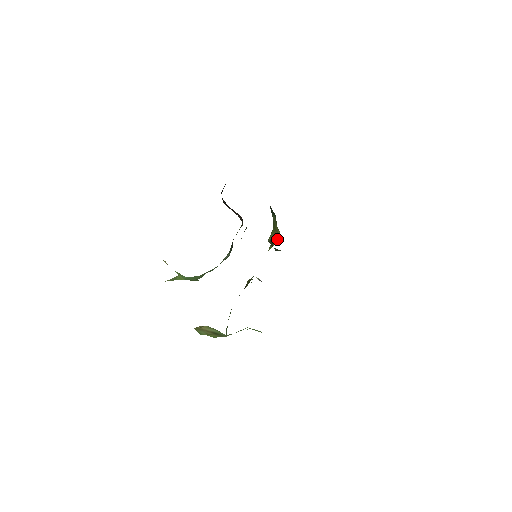
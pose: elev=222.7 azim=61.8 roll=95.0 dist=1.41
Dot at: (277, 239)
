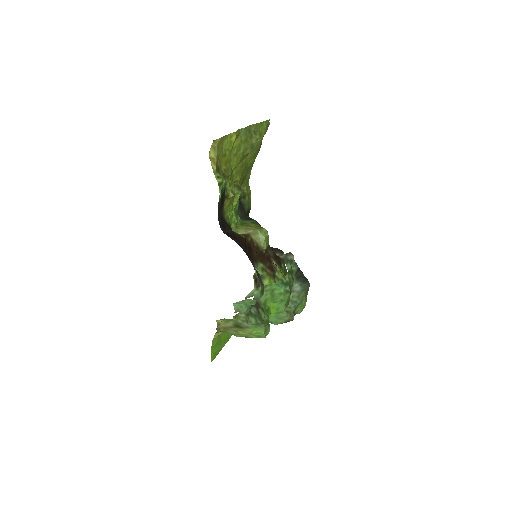
Dot at: (264, 234)
